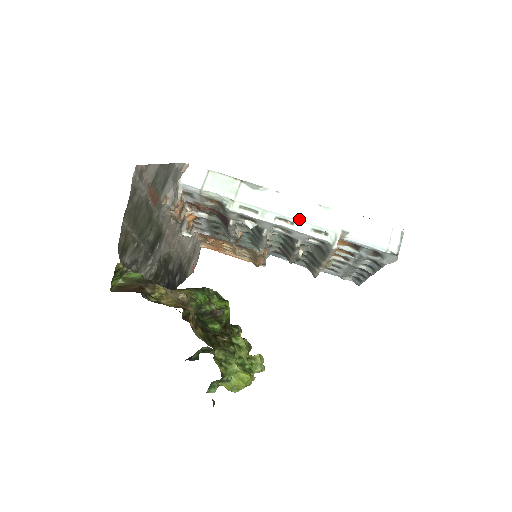
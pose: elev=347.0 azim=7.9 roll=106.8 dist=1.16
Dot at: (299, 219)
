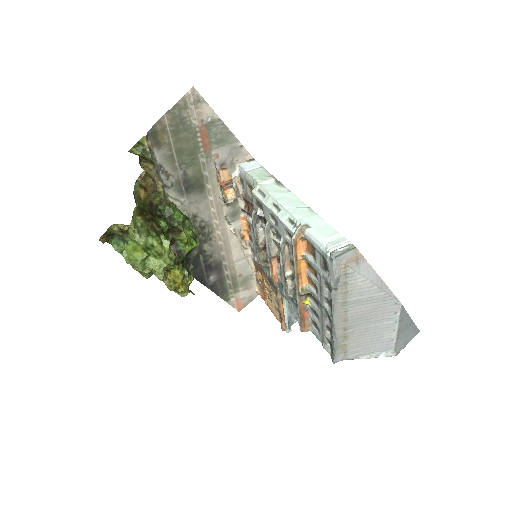
Dot at: (285, 207)
